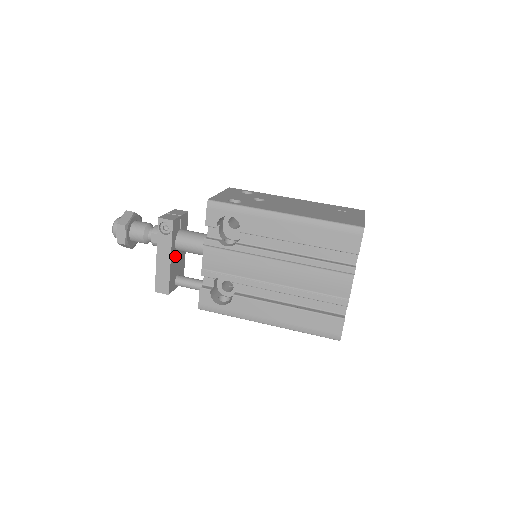
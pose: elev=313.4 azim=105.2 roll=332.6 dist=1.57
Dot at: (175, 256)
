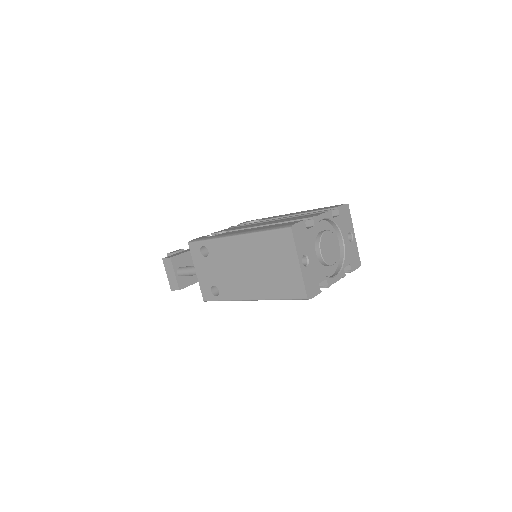
Dot at: occluded
